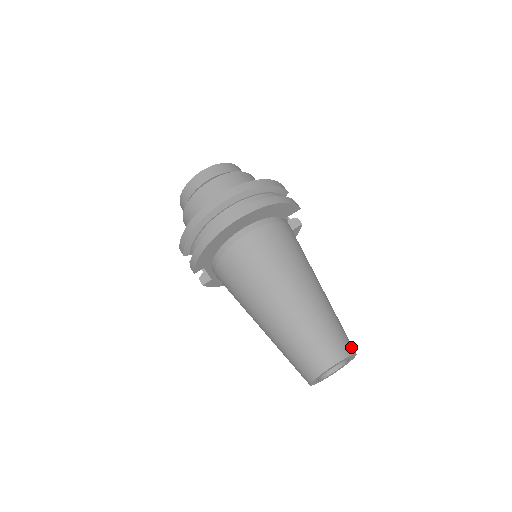
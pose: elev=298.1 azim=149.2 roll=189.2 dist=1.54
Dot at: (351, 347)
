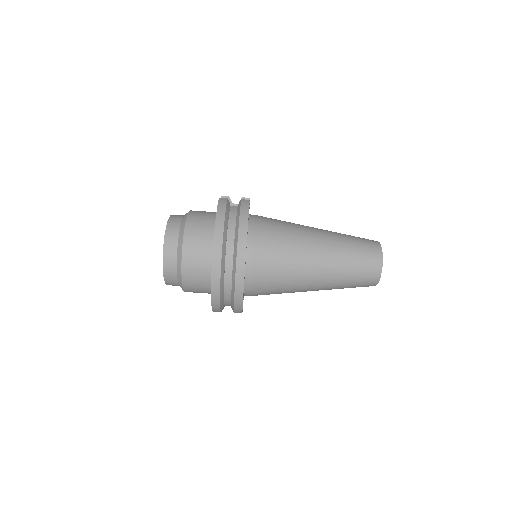
Dot at: (375, 245)
